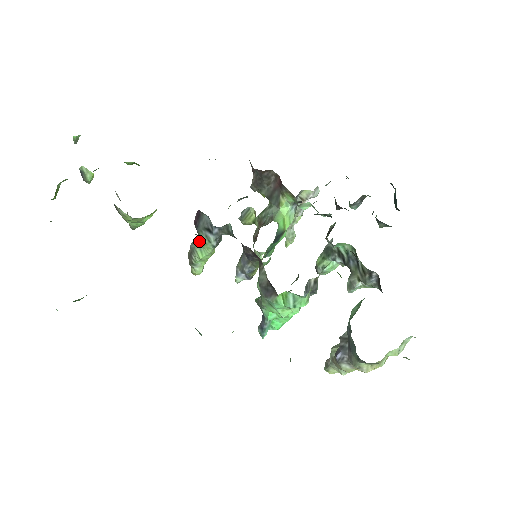
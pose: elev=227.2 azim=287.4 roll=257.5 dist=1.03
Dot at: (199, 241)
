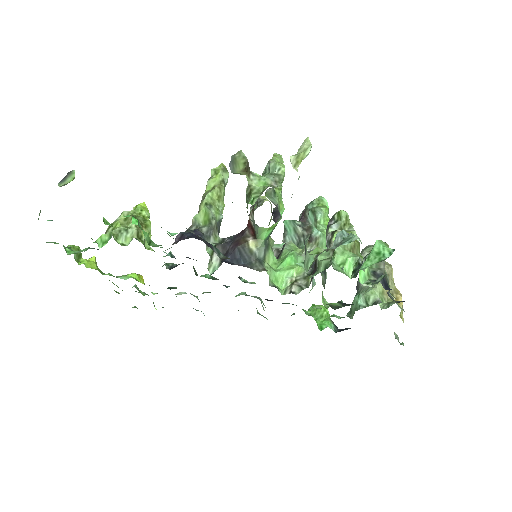
Dot at: occluded
